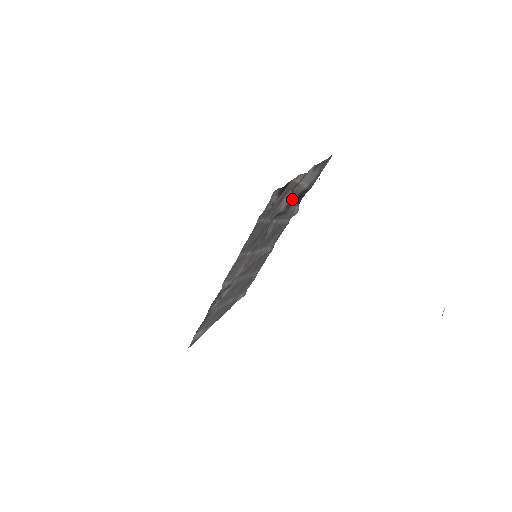
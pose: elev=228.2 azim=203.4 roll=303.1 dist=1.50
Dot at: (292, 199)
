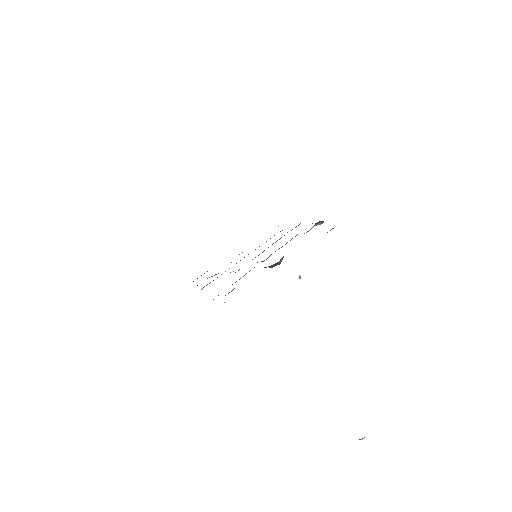
Dot at: occluded
